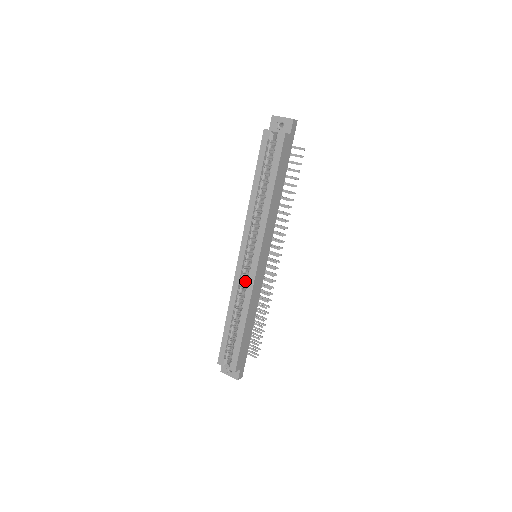
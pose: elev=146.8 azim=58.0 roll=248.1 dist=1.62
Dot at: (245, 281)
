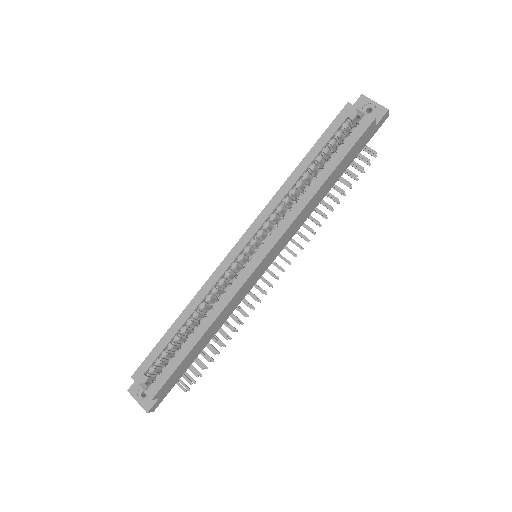
Dot at: (227, 281)
